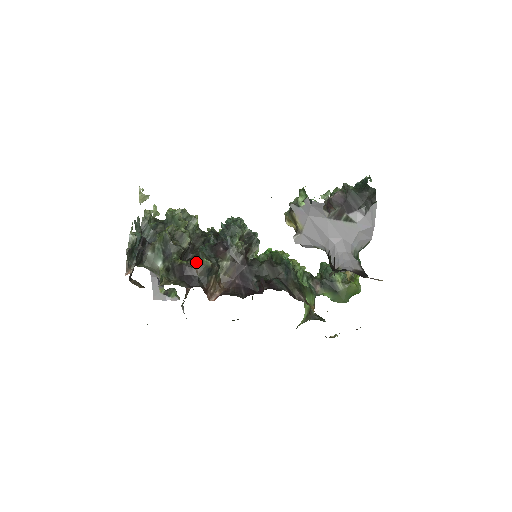
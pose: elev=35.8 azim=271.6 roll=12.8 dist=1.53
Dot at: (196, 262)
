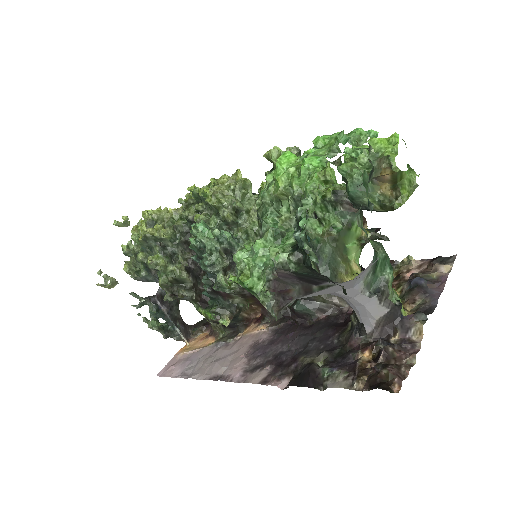
Dot at: occluded
